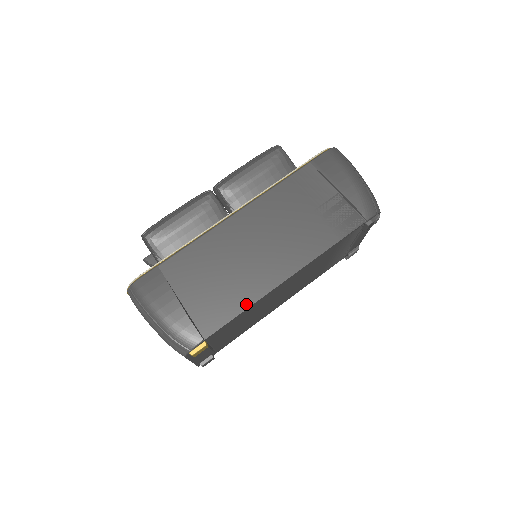
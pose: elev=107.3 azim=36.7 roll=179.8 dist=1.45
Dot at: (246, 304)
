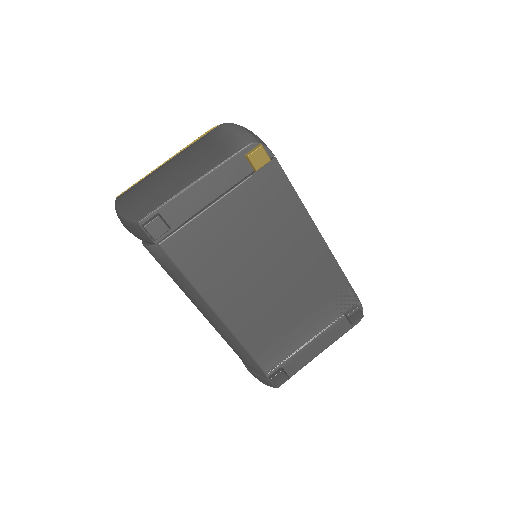
Dot at: (299, 199)
